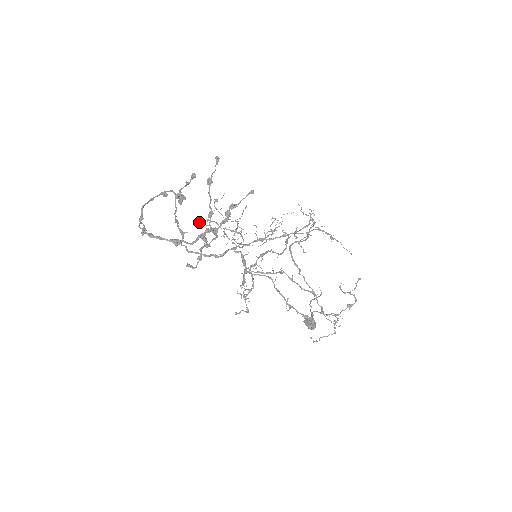
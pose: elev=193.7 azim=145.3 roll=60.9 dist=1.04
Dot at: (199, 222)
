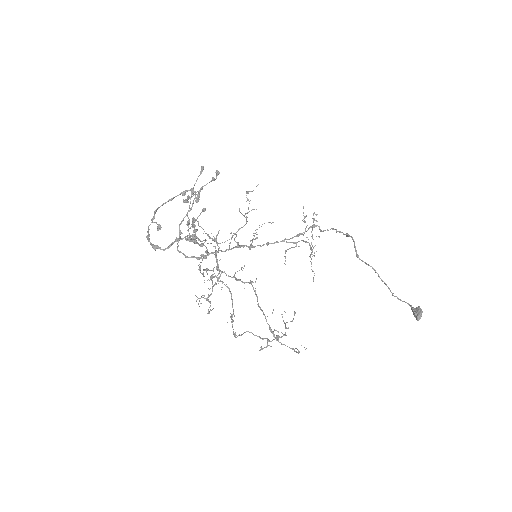
Dot at: occluded
